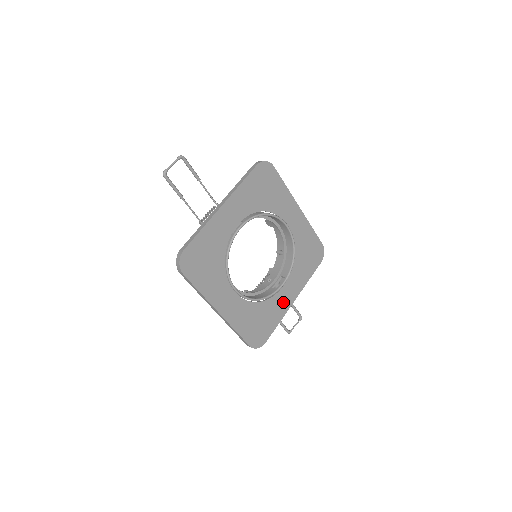
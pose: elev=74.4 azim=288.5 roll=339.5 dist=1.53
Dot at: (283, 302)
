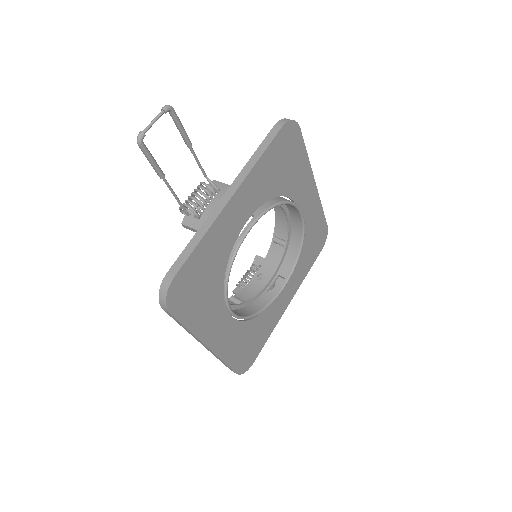
Dot at: (278, 309)
